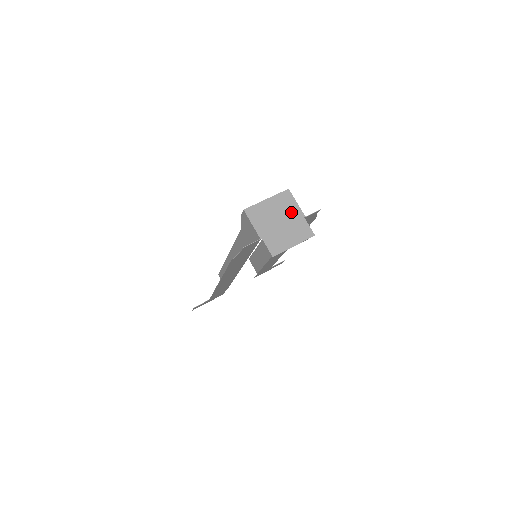
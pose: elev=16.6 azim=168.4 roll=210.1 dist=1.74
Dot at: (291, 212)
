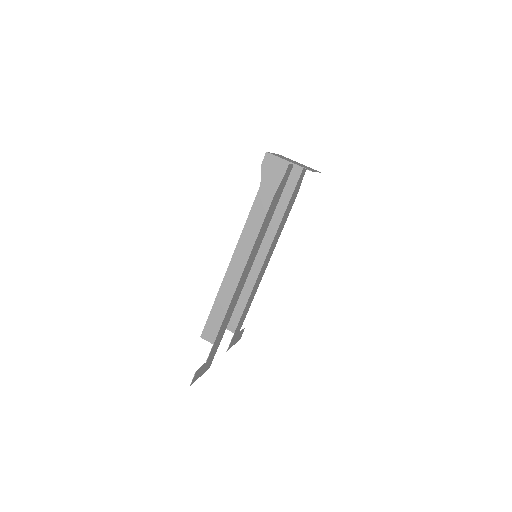
Dot at: (294, 161)
